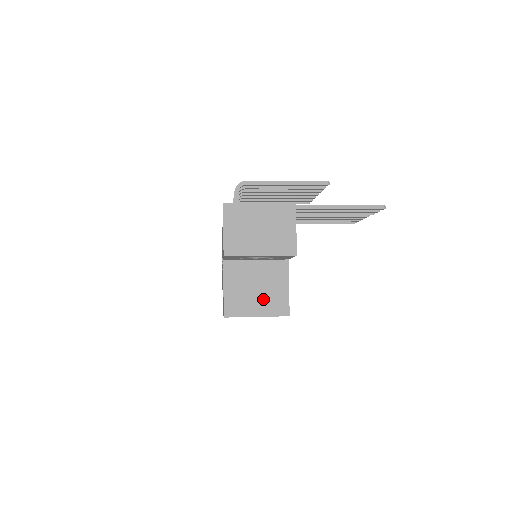
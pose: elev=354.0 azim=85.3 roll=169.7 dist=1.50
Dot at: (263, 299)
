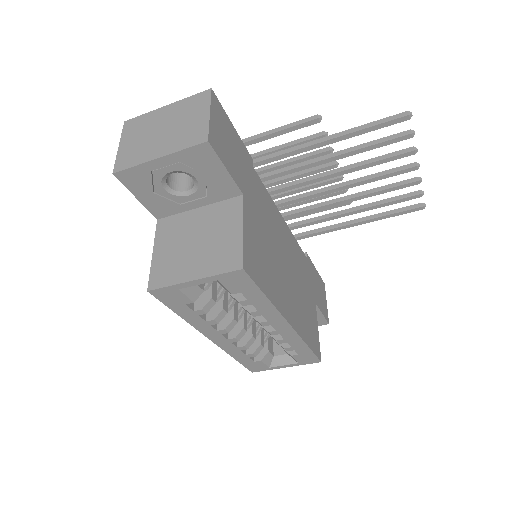
Dot at: (204, 254)
